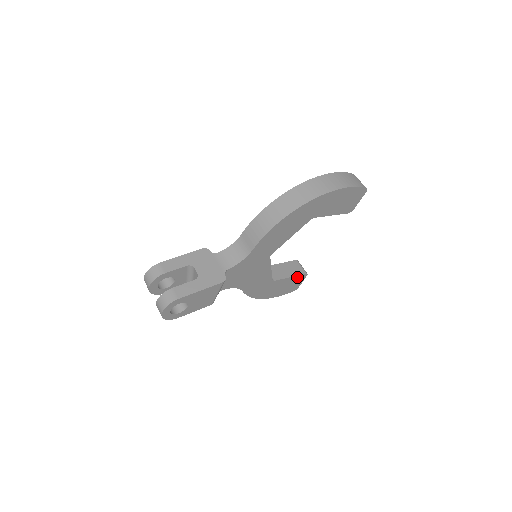
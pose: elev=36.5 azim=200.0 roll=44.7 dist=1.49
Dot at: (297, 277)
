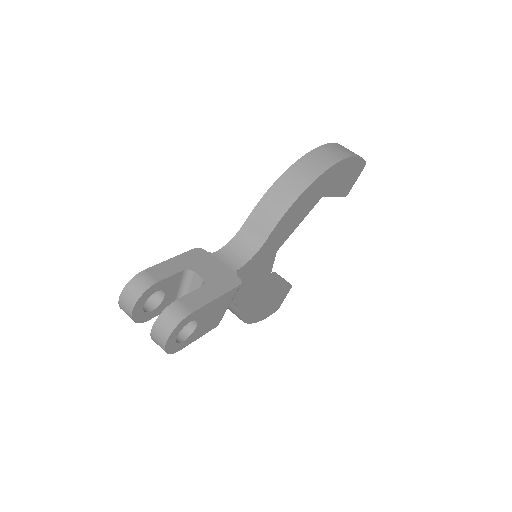
Dot at: (283, 290)
